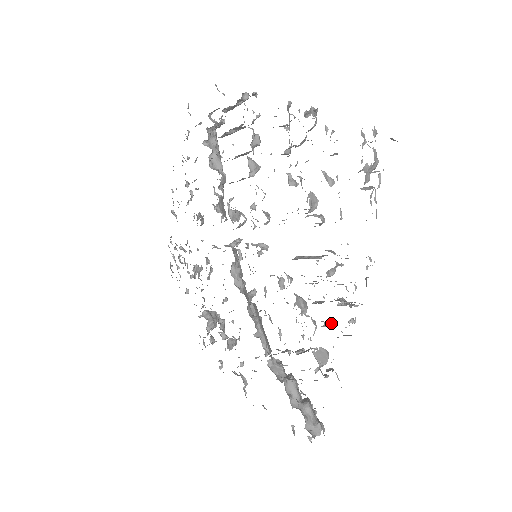
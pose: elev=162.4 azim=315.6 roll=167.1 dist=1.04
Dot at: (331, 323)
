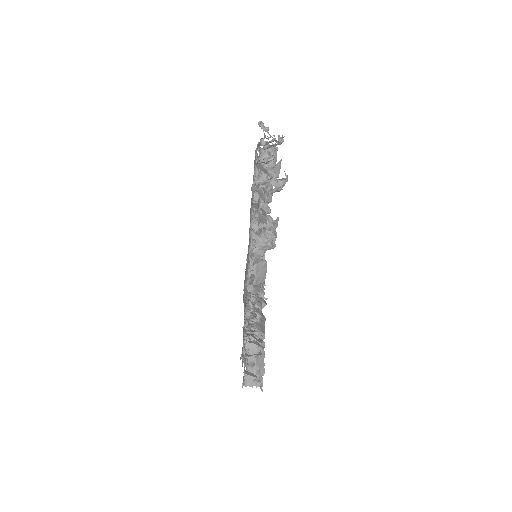
Dot at: occluded
